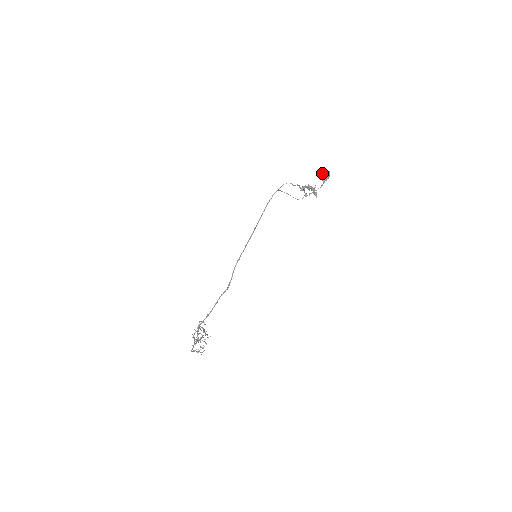
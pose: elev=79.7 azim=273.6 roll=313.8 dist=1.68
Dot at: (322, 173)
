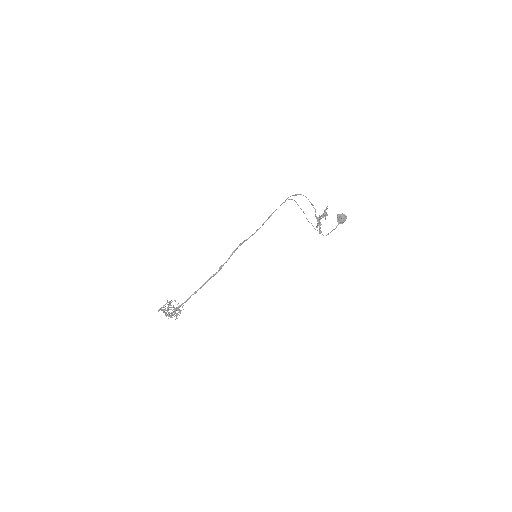
Dot at: (339, 214)
